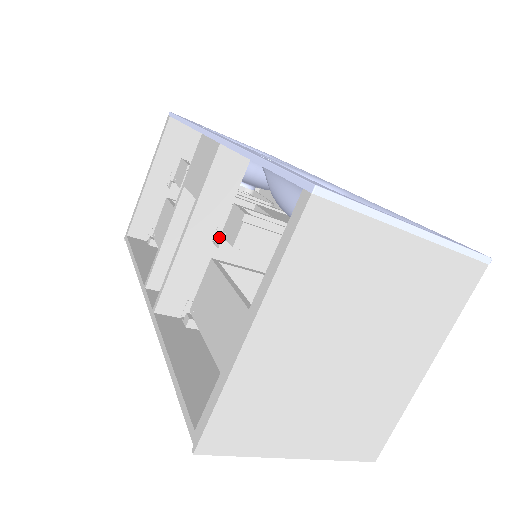
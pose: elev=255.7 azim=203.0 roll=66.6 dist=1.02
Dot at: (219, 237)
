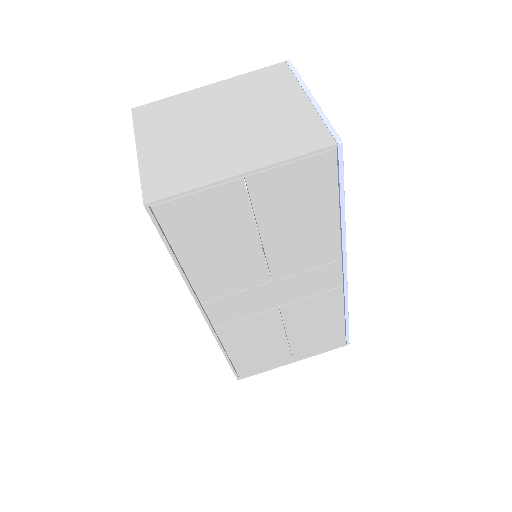
Dot at: occluded
